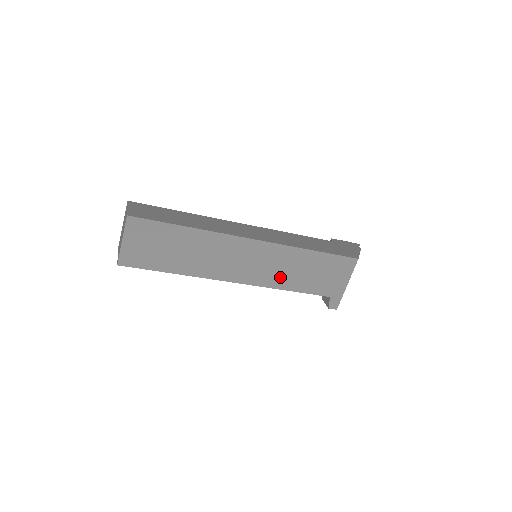
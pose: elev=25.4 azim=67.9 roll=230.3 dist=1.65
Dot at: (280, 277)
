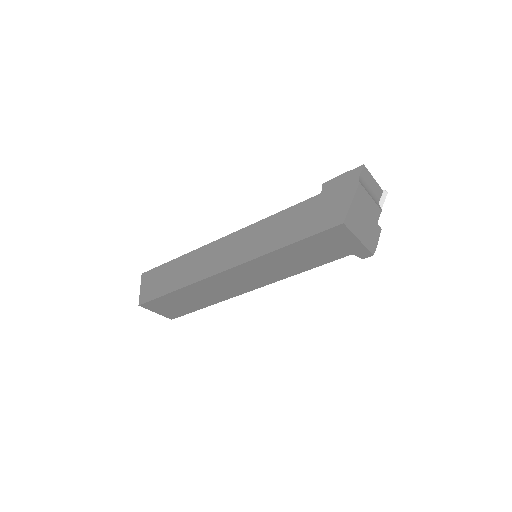
Dot at: (284, 271)
